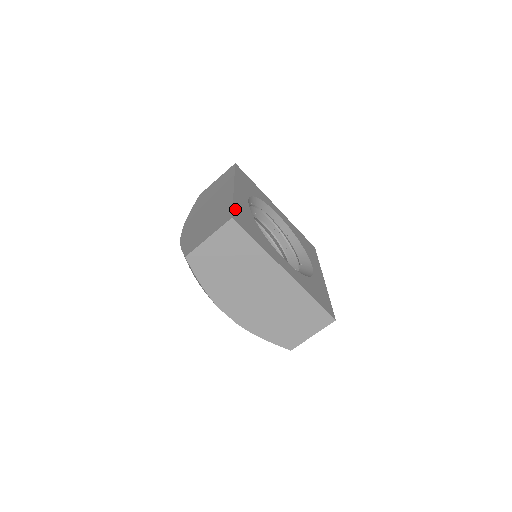
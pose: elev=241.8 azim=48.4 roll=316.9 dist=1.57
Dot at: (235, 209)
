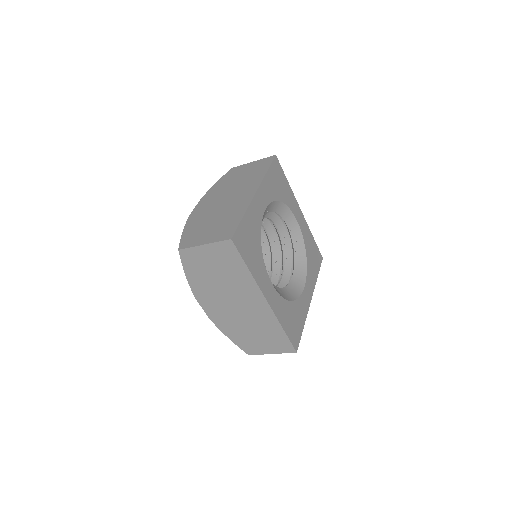
Dot at: (289, 335)
